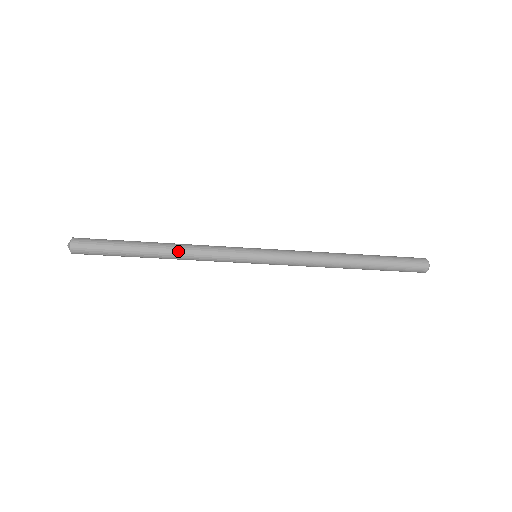
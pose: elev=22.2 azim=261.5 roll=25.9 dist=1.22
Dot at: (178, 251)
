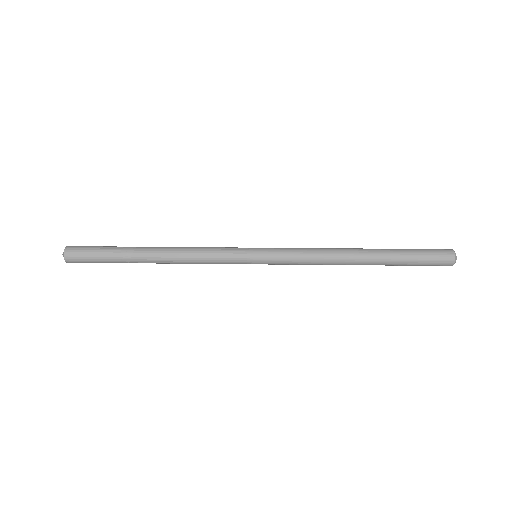
Dot at: (172, 261)
